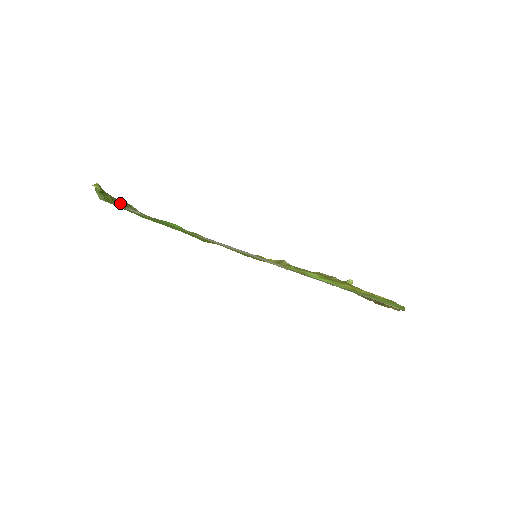
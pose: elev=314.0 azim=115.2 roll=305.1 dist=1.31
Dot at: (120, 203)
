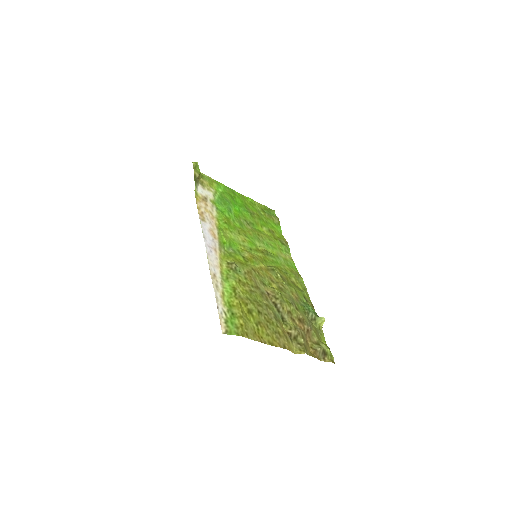
Dot at: (197, 180)
